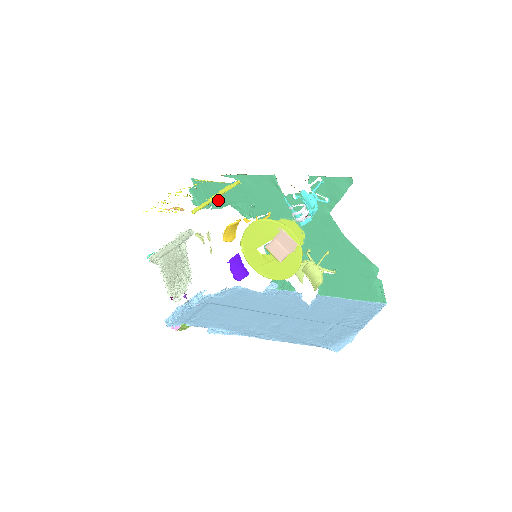
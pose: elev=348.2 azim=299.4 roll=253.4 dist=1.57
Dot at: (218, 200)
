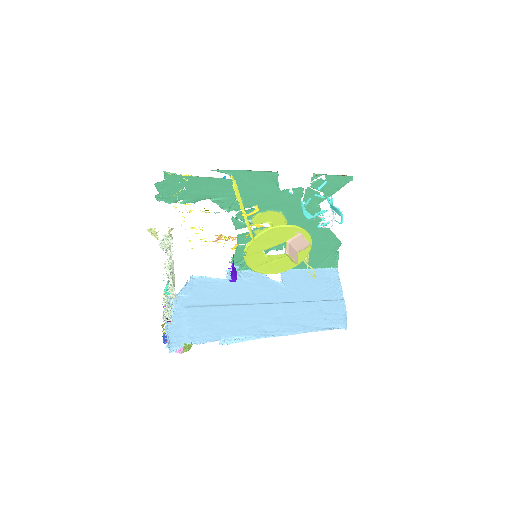
Dot at: (194, 195)
